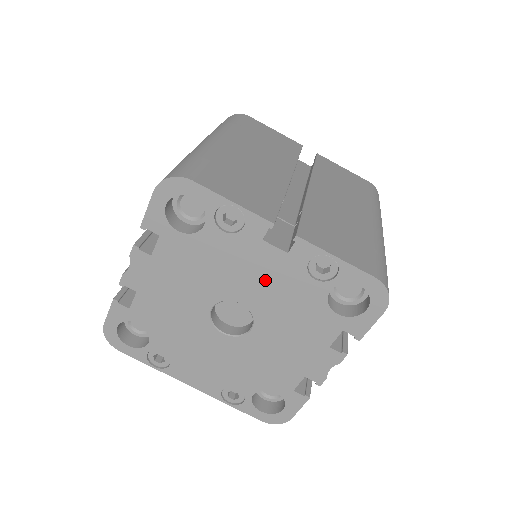
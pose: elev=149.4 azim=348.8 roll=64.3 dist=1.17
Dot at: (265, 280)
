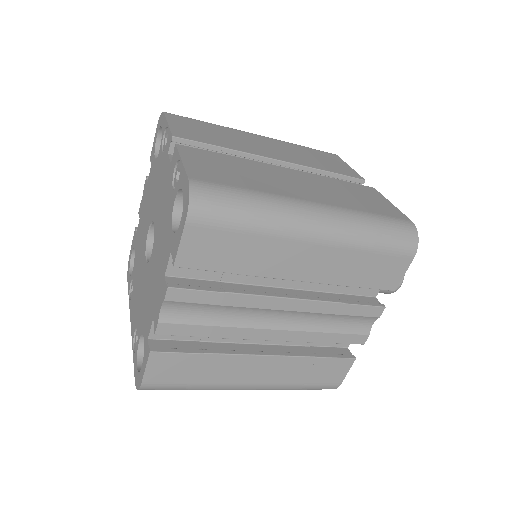
Dot at: (163, 196)
